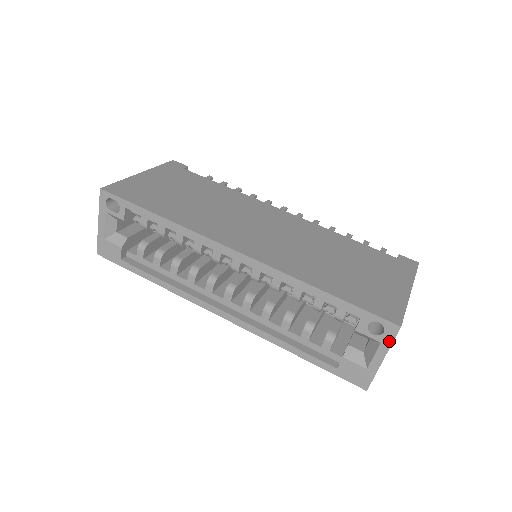
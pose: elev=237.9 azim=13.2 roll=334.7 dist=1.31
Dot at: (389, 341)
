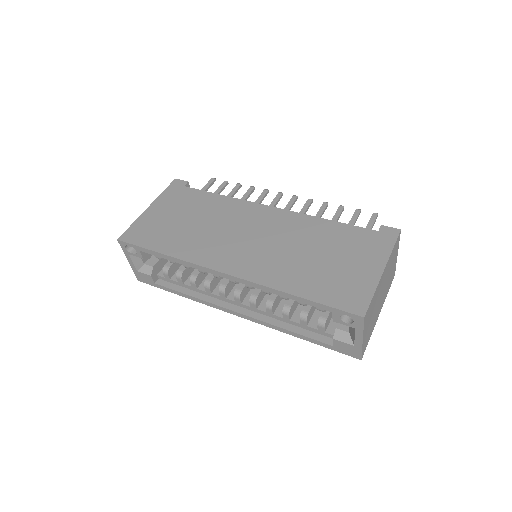
Dot at: (360, 327)
